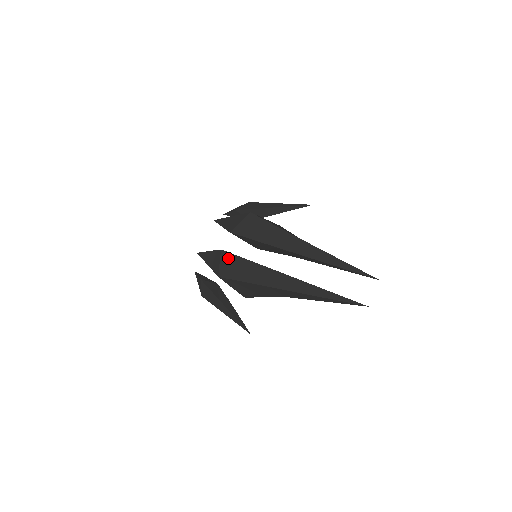
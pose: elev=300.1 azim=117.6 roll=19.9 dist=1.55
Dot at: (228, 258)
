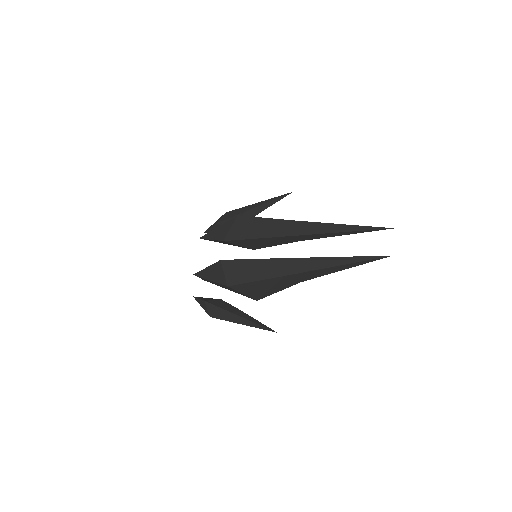
Dot at: (231, 265)
